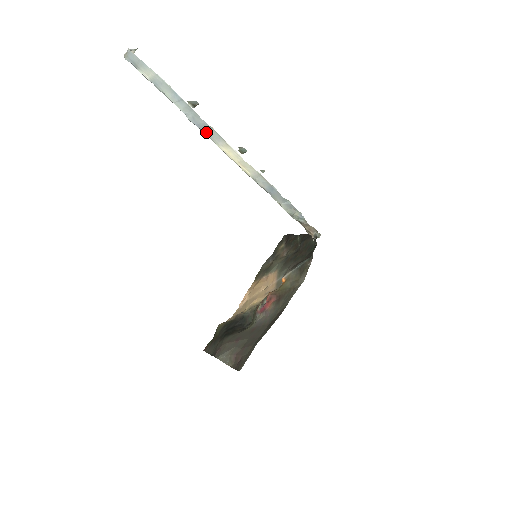
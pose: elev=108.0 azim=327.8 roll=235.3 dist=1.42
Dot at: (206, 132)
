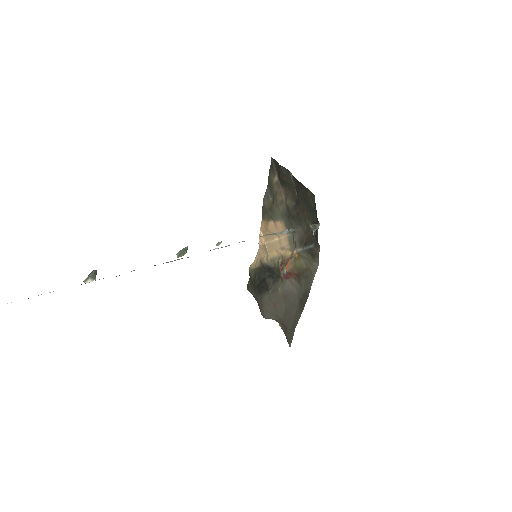
Dot at: occluded
